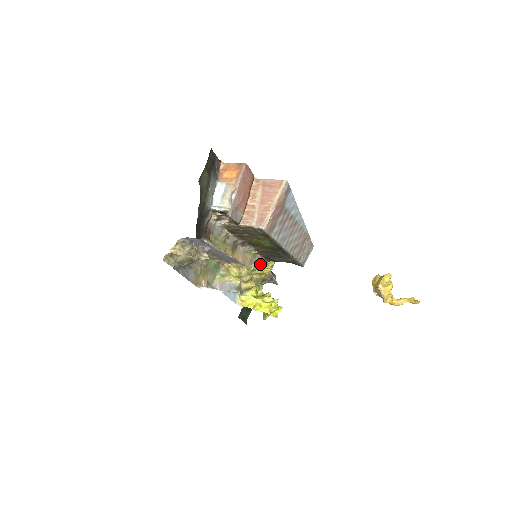
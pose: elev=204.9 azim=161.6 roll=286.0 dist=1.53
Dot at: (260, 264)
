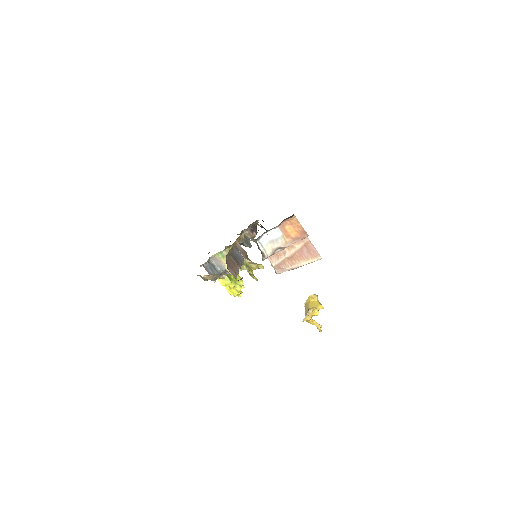
Dot at: (254, 264)
